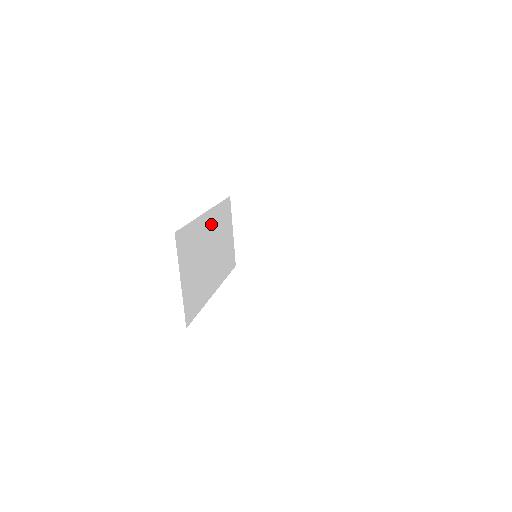
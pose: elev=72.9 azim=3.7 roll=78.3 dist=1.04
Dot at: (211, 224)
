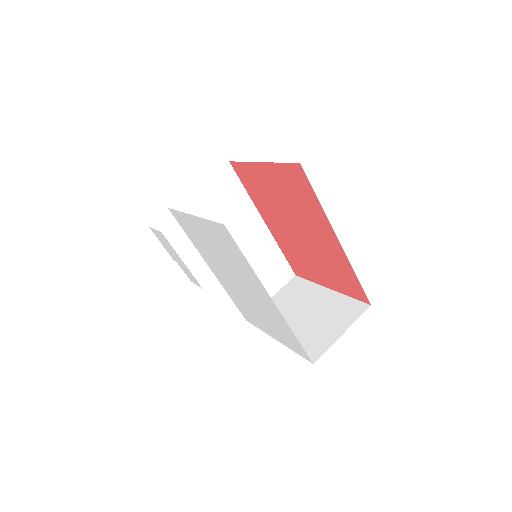
Dot at: (259, 236)
